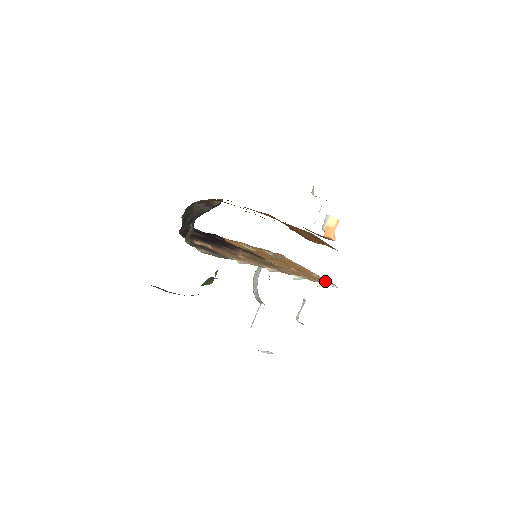
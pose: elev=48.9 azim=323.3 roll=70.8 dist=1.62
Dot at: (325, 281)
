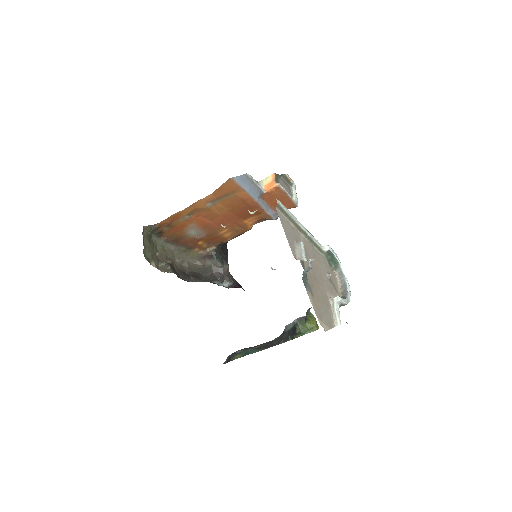
Dot at: occluded
